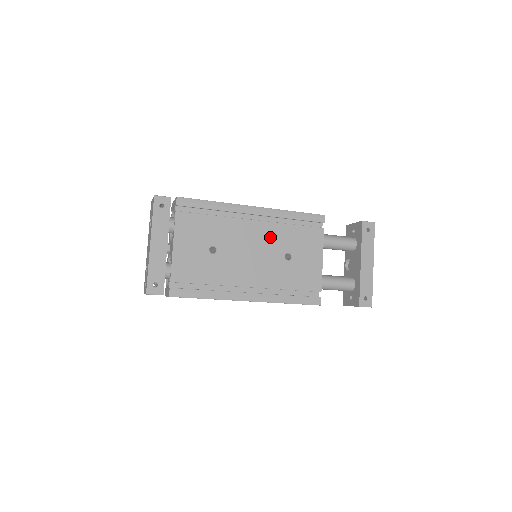
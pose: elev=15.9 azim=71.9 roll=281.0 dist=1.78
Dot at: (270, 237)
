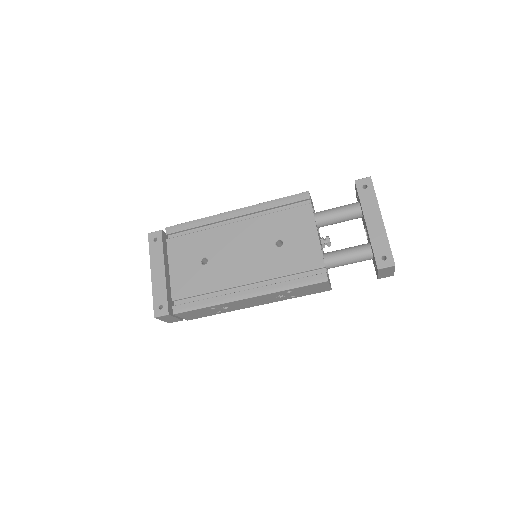
Dot at: (256, 231)
